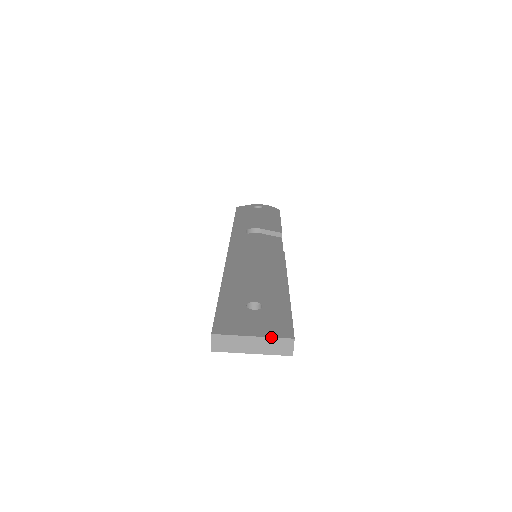
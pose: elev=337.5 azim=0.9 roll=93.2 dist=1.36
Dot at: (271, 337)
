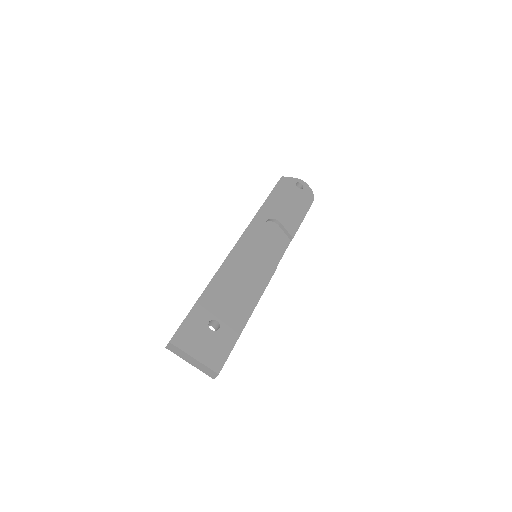
Dot at: (205, 365)
